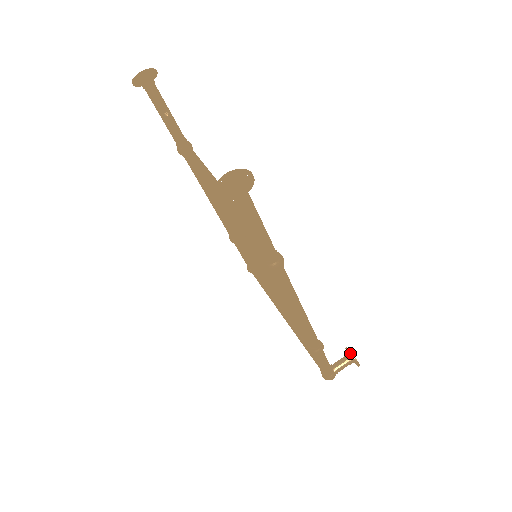
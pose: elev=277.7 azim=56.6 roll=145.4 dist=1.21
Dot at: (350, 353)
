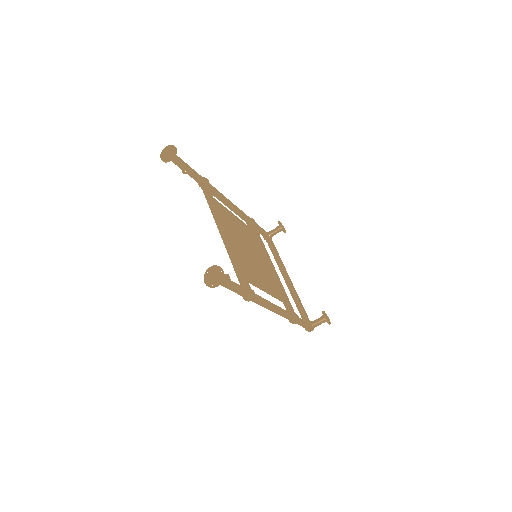
Dot at: (324, 316)
